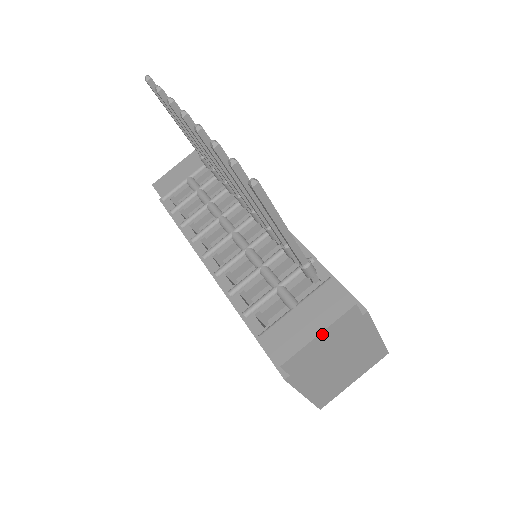
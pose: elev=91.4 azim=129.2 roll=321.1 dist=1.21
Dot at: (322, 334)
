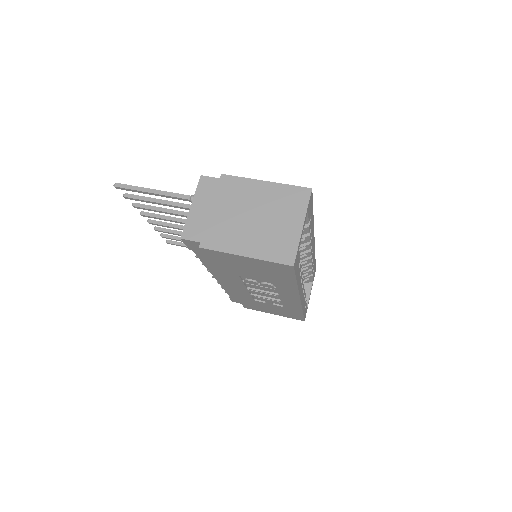
Dot at: (194, 204)
